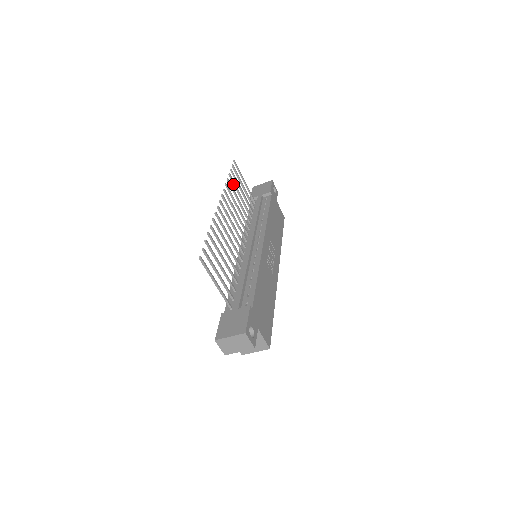
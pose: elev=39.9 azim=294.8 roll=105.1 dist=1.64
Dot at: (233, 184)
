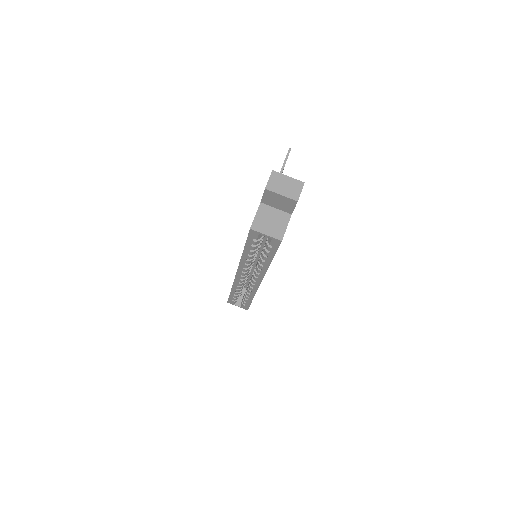
Dot at: occluded
